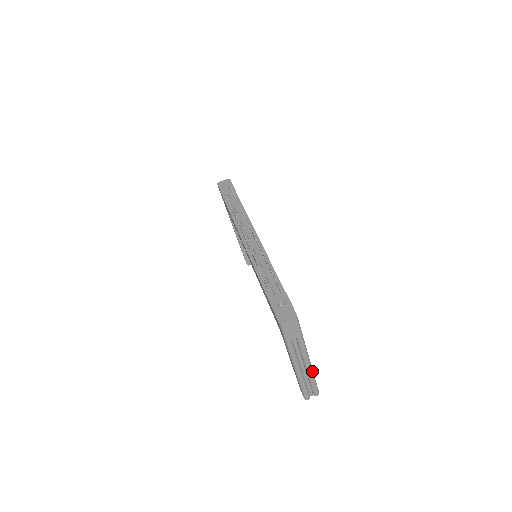
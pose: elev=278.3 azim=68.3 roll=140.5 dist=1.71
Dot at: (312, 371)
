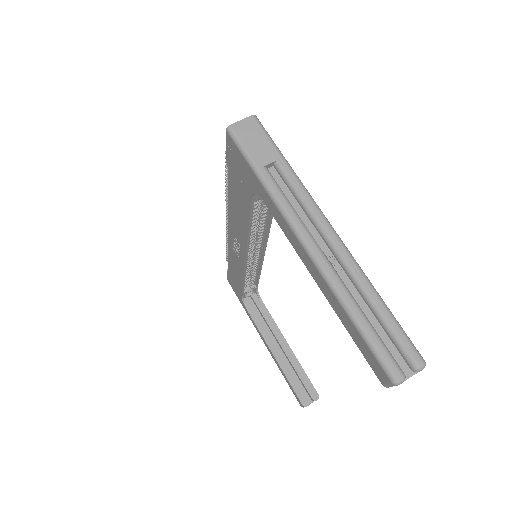
Dot at: (358, 266)
